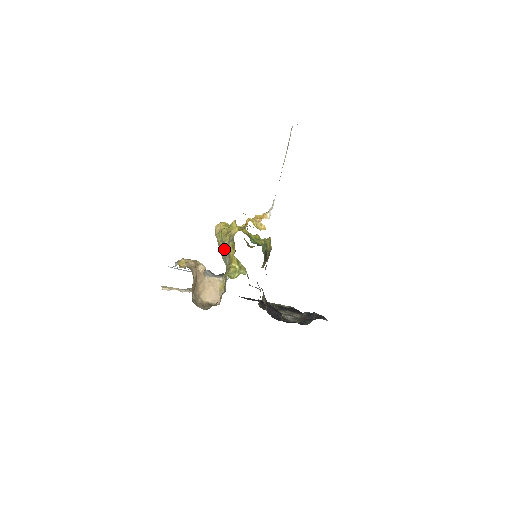
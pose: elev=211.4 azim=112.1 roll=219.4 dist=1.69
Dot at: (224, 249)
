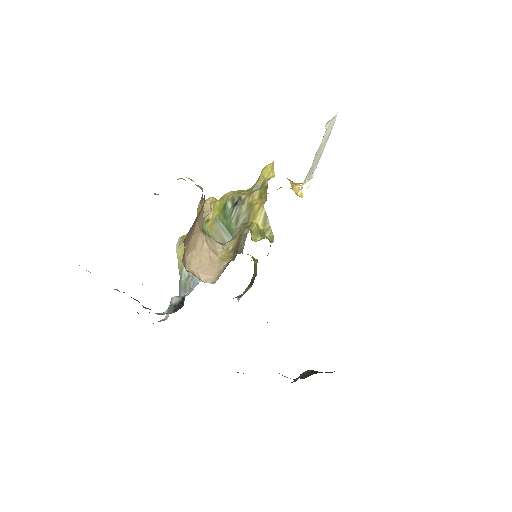
Dot at: (238, 204)
